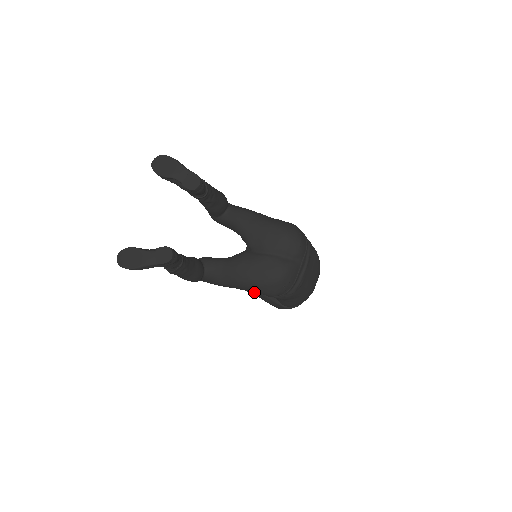
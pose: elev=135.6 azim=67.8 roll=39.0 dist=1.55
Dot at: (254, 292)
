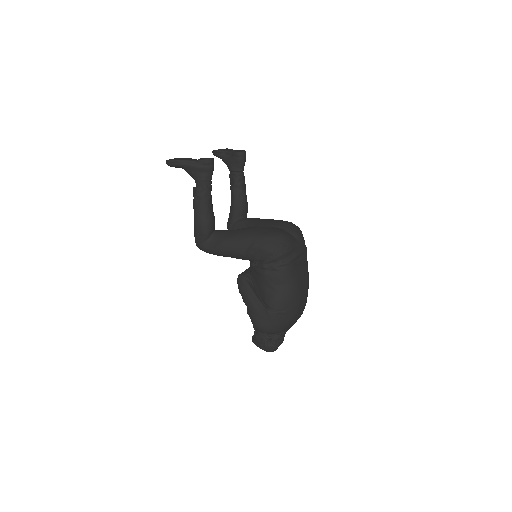
Dot at: (253, 247)
